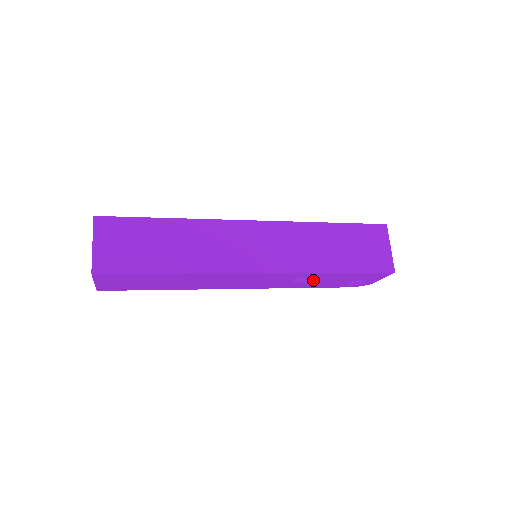
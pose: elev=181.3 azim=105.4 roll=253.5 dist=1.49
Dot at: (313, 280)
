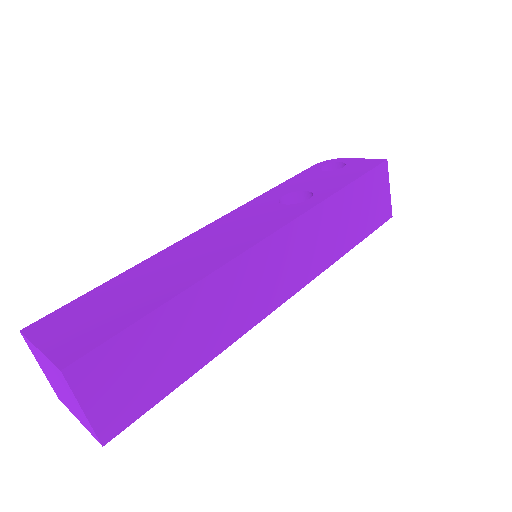
Dot at: occluded
